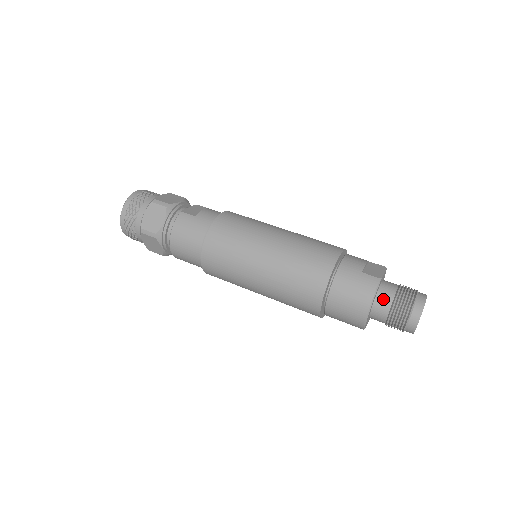
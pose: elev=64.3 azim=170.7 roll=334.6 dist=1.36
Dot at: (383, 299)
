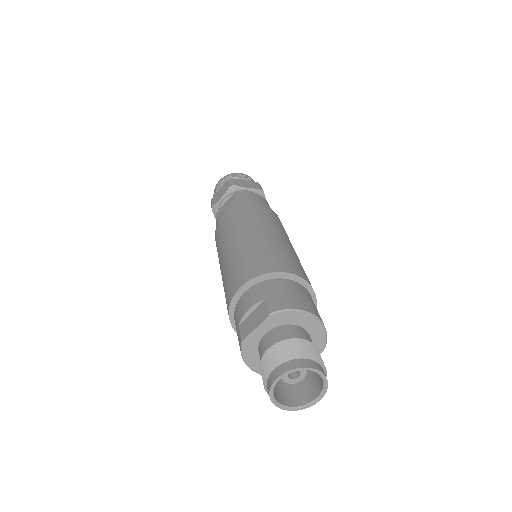
Dot at: occluded
